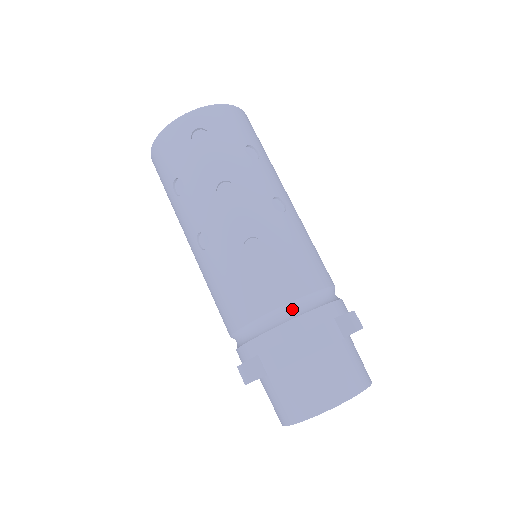
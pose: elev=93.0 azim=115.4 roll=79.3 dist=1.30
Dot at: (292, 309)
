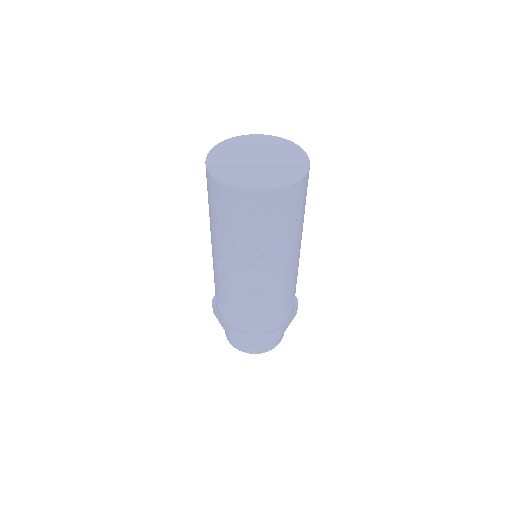
Dot at: (260, 321)
